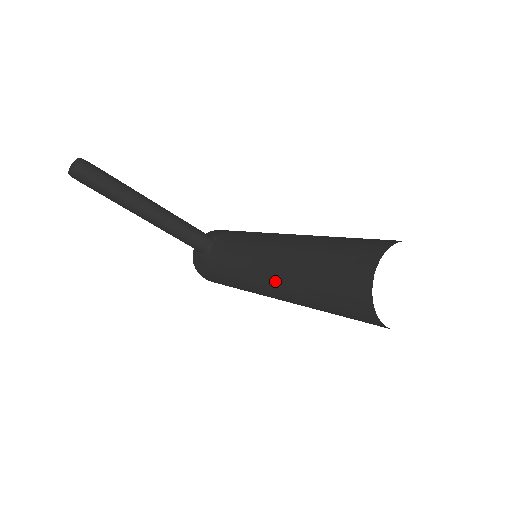
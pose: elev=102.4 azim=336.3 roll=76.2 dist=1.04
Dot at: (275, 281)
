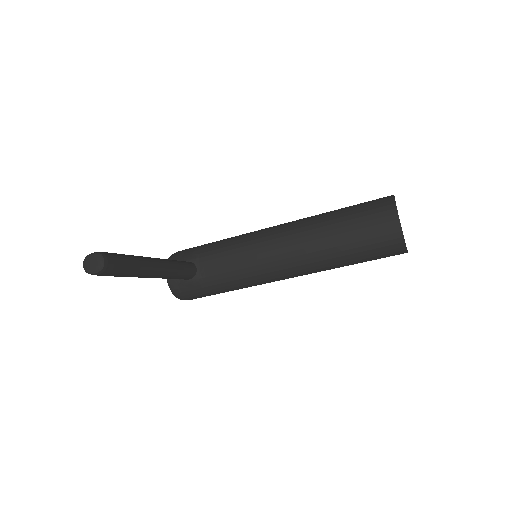
Dot at: (301, 265)
